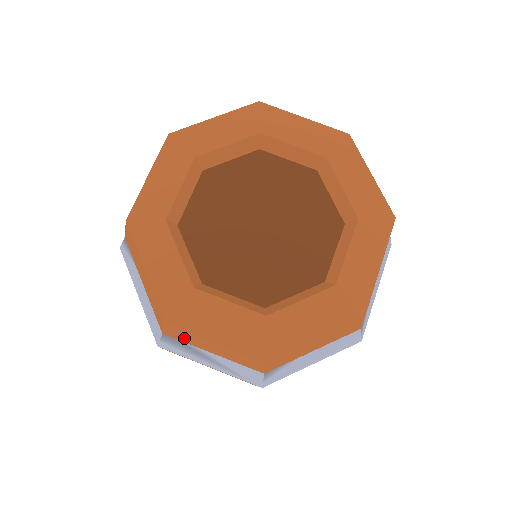
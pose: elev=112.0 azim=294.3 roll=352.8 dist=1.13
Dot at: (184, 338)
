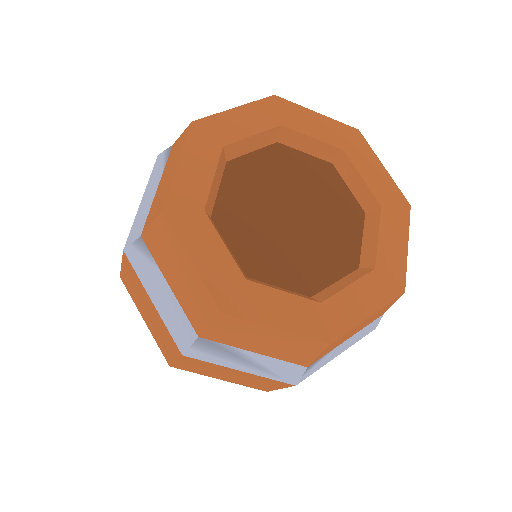
Dot at: (227, 338)
